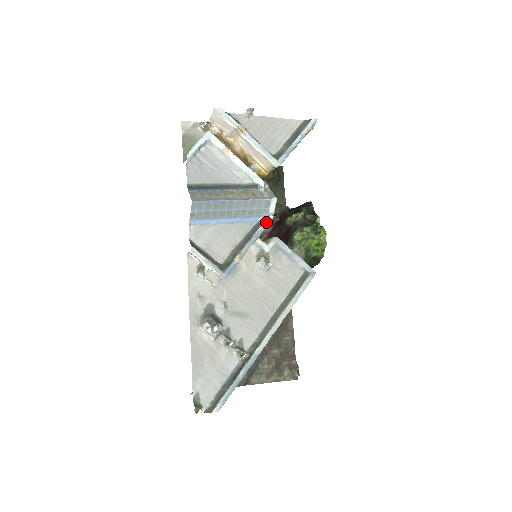
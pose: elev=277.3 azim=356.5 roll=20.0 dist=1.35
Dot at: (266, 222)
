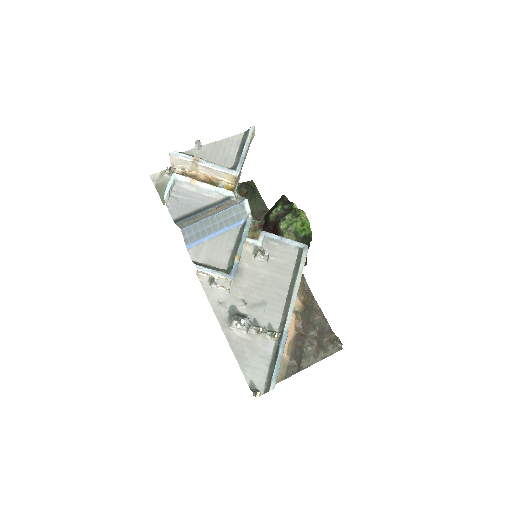
Dot at: (248, 222)
